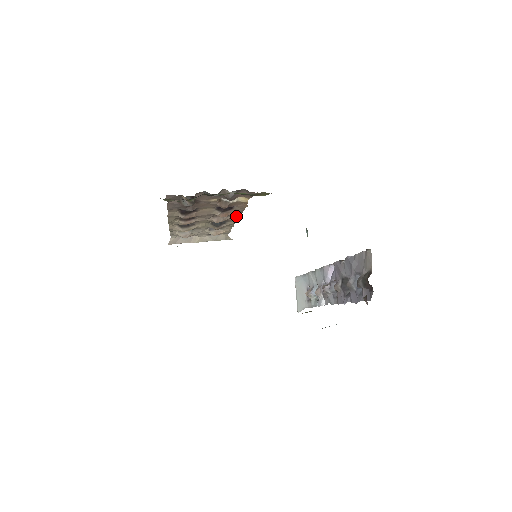
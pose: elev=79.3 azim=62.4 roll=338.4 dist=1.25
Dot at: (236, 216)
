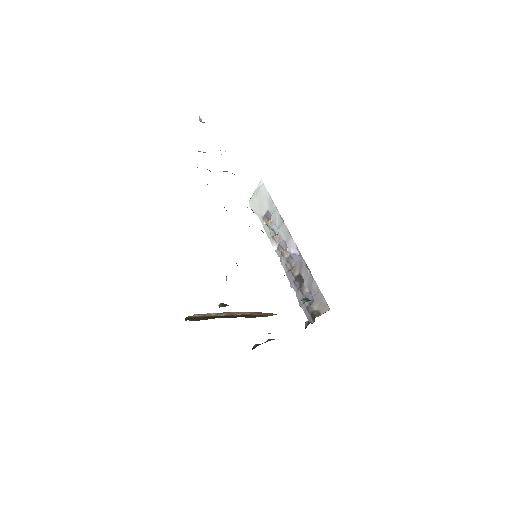
Dot at: occluded
